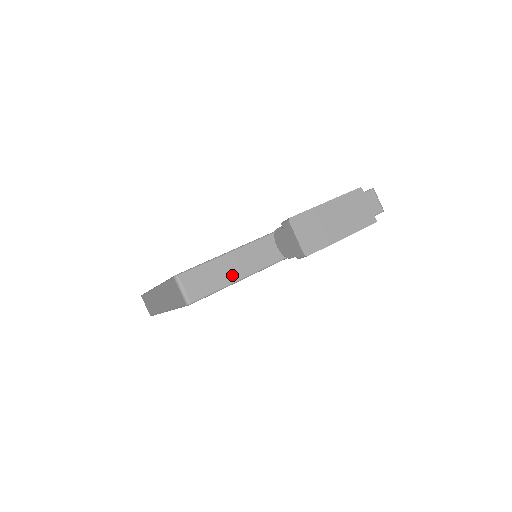
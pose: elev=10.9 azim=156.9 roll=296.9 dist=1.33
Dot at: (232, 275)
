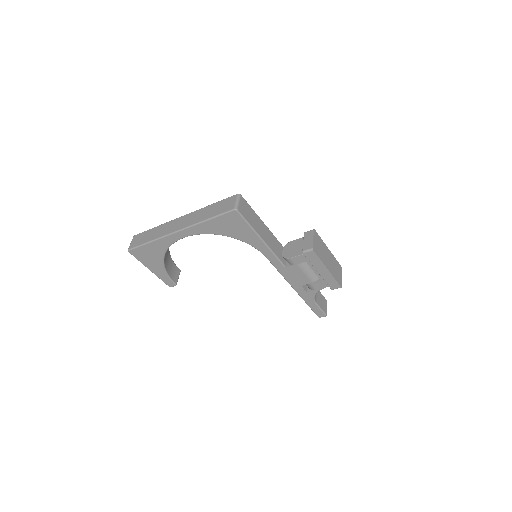
Dot at: (259, 230)
